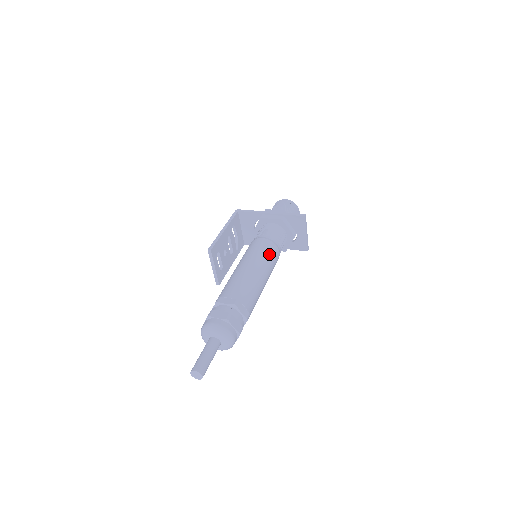
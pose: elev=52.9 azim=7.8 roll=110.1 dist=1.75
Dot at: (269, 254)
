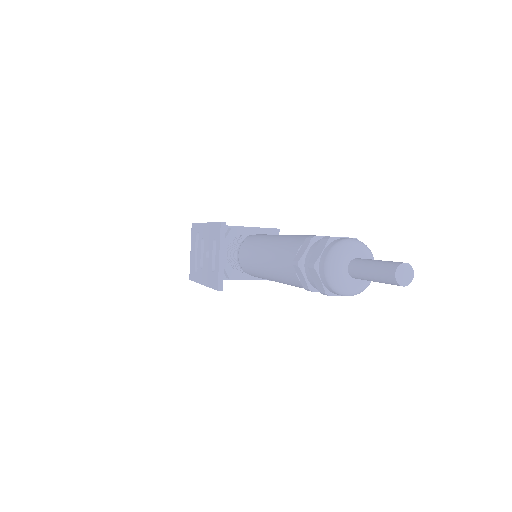
Dot at: occluded
